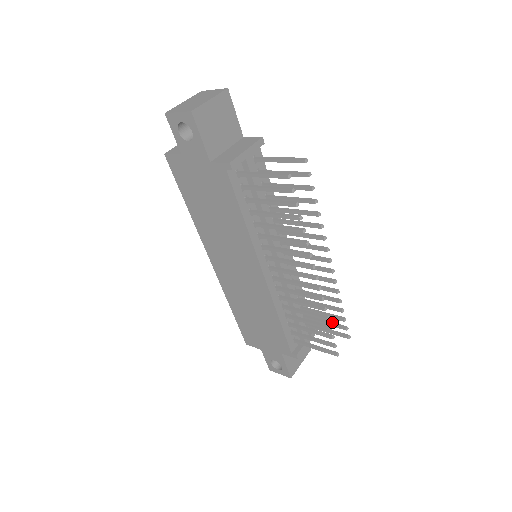
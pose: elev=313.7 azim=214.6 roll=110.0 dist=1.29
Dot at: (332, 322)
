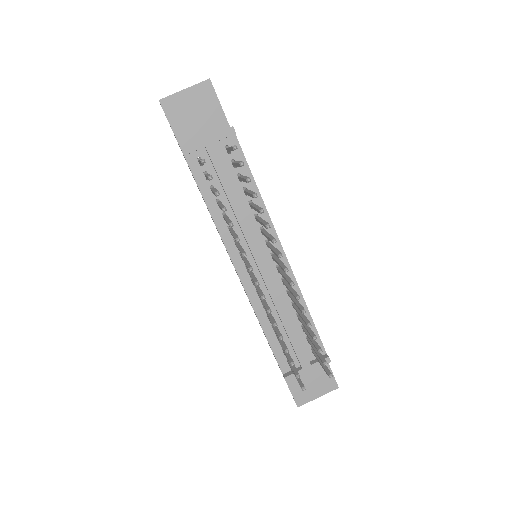
Dot at: occluded
